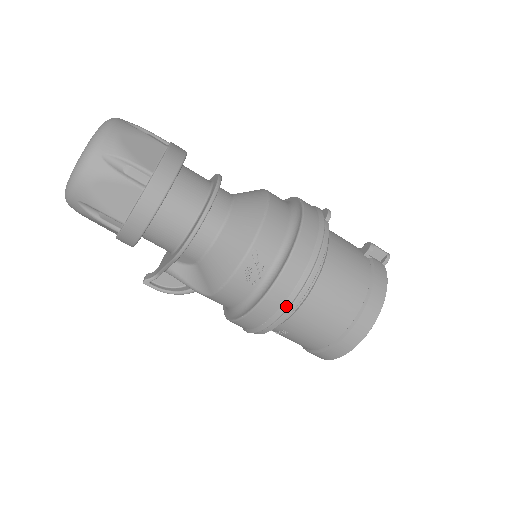
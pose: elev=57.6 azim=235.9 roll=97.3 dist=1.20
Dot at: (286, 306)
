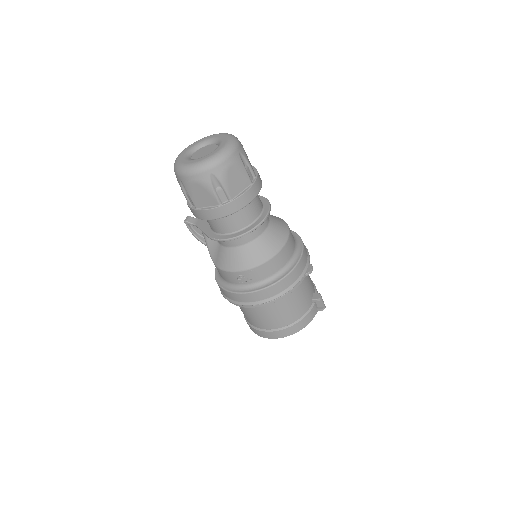
Dot at: (247, 304)
